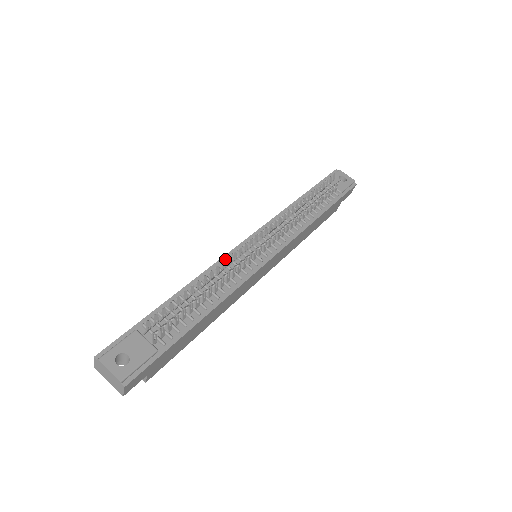
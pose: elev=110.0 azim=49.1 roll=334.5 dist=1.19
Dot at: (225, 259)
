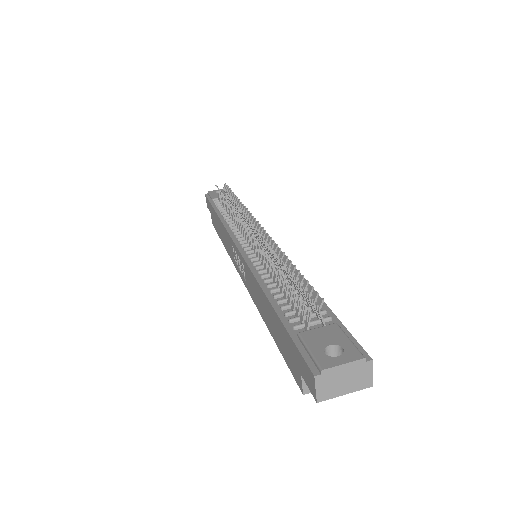
Dot at: (250, 263)
